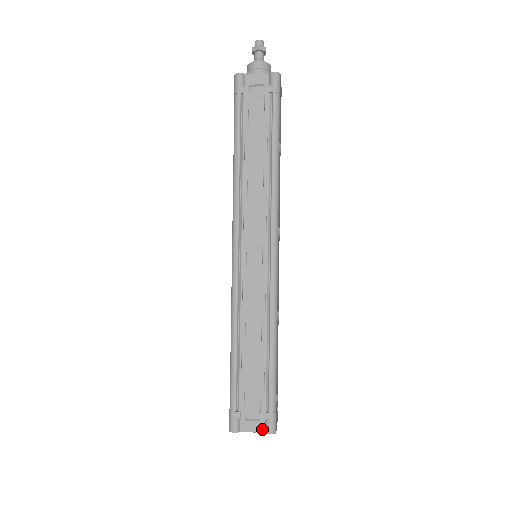
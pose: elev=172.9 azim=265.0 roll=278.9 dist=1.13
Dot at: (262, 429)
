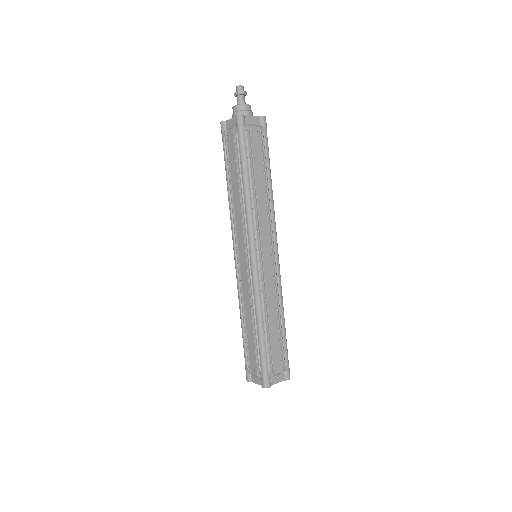
Dot at: (283, 379)
